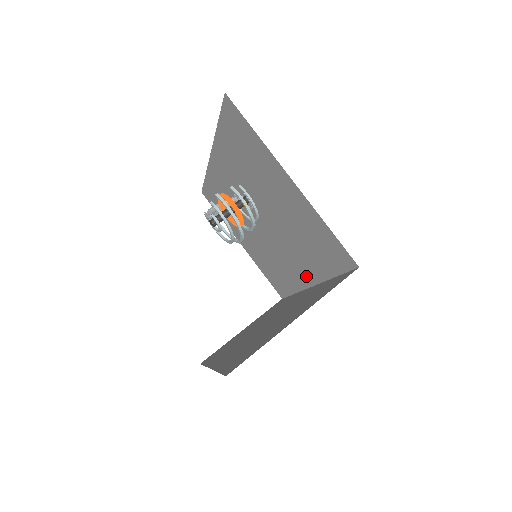
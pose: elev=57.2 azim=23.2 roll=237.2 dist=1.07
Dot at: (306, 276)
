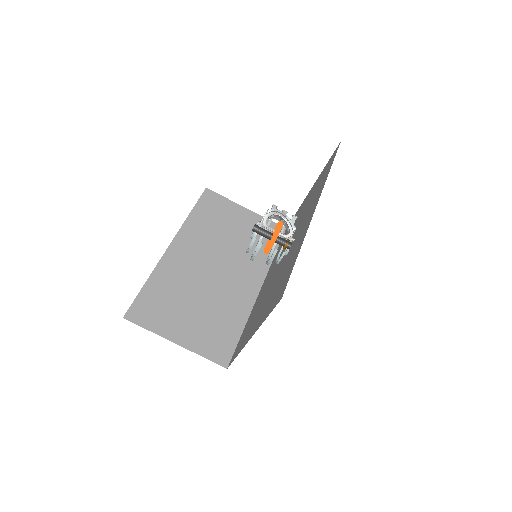
Dot at: occluded
